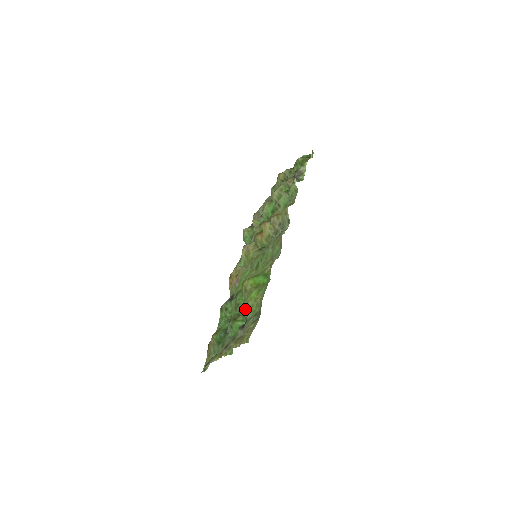
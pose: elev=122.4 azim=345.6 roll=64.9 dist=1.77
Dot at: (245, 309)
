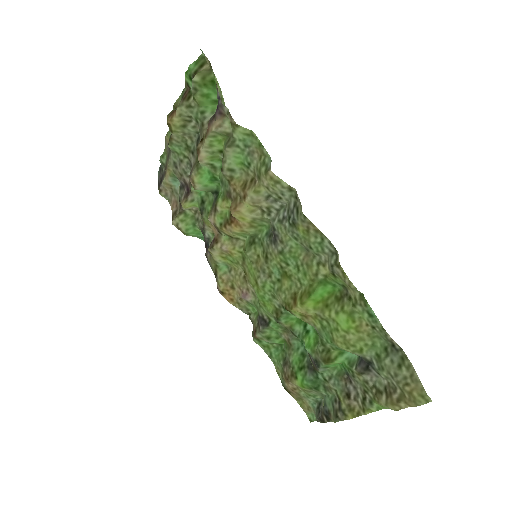
Dot at: (349, 348)
